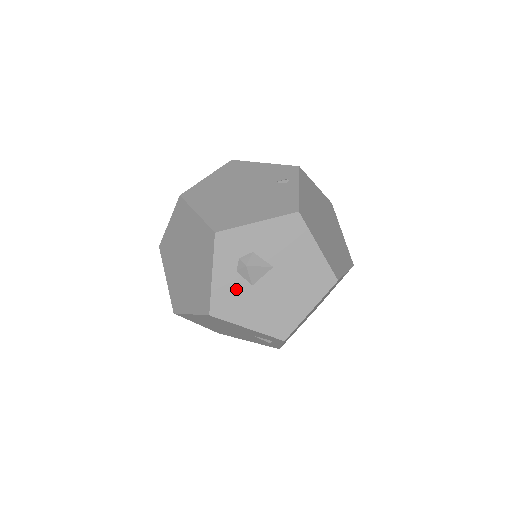
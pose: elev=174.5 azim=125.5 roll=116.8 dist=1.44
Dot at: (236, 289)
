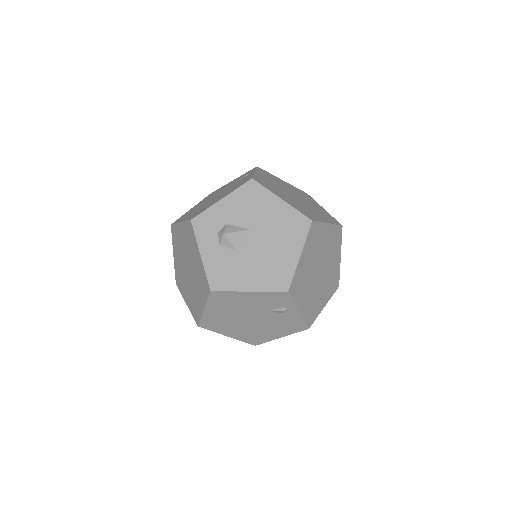
Dot at: (225, 260)
